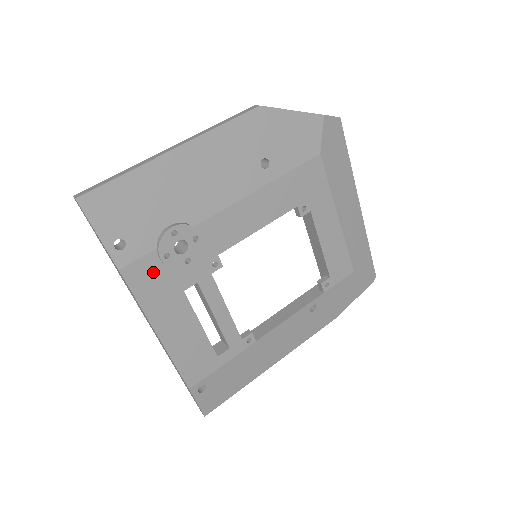
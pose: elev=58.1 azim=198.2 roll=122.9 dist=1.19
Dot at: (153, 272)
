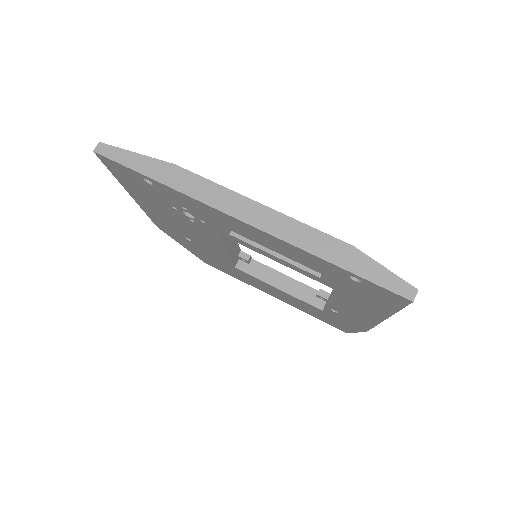
Dot at: occluded
